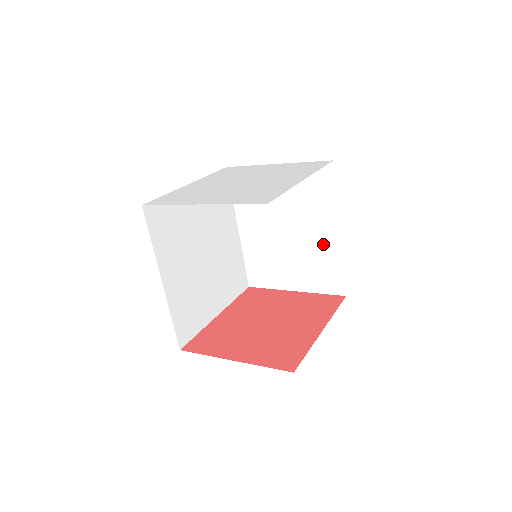
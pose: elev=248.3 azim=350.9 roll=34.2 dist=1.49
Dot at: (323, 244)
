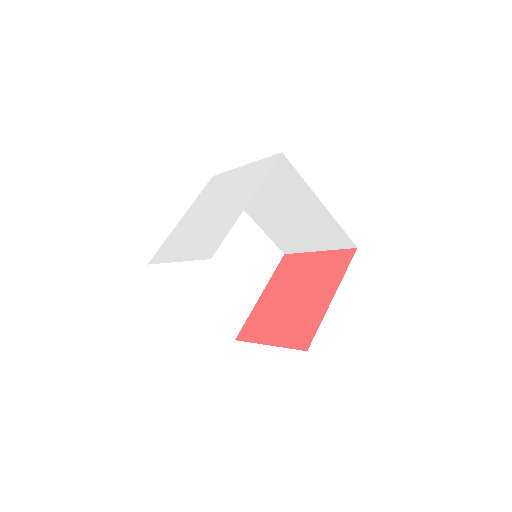
Dot at: (316, 215)
